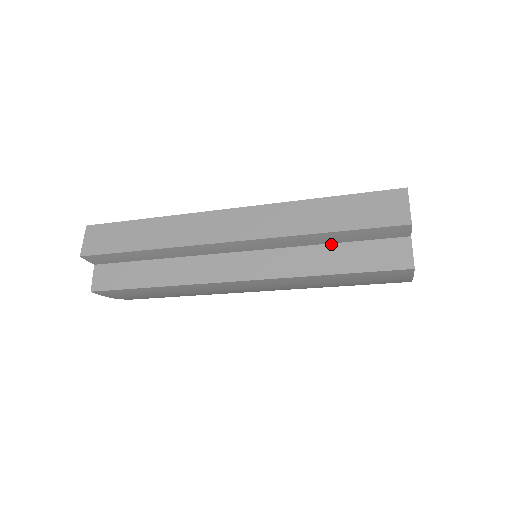
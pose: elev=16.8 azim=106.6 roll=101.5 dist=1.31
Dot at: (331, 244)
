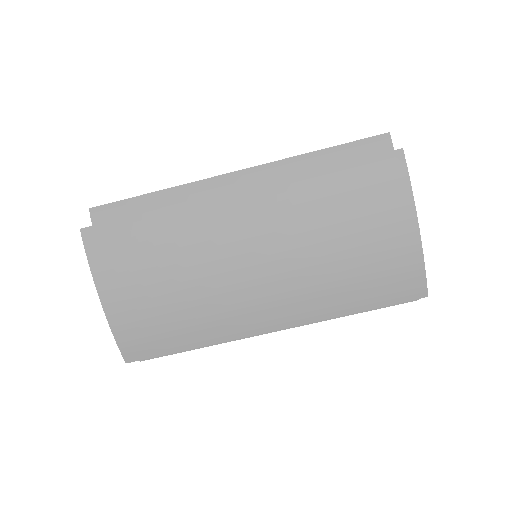
Dot at: occluded
